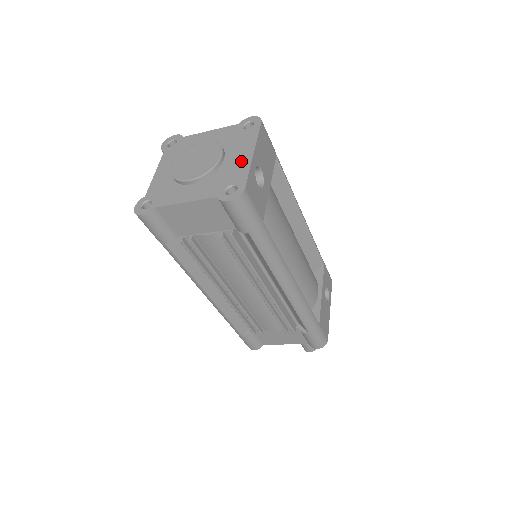
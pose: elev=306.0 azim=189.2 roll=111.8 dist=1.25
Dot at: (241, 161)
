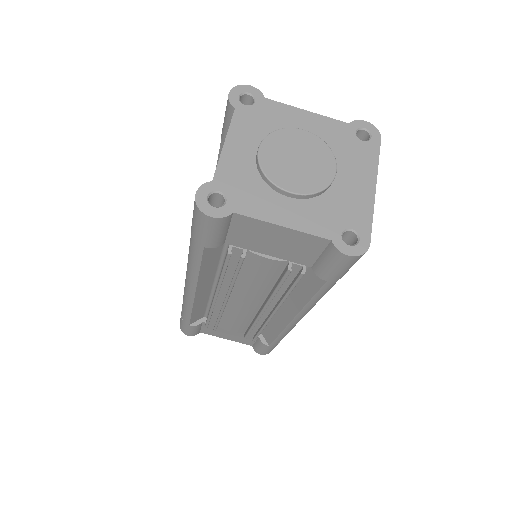
Dot at: (360, 193)
